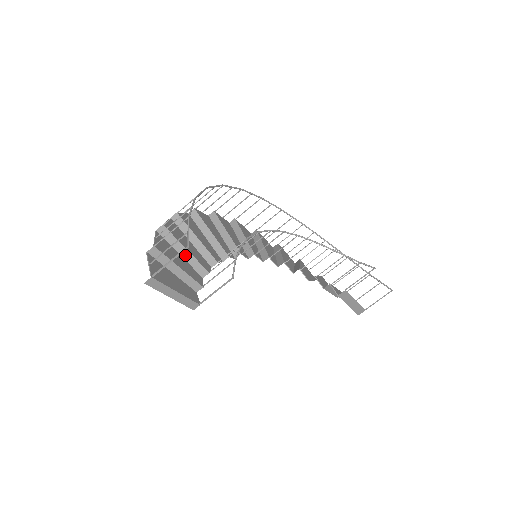
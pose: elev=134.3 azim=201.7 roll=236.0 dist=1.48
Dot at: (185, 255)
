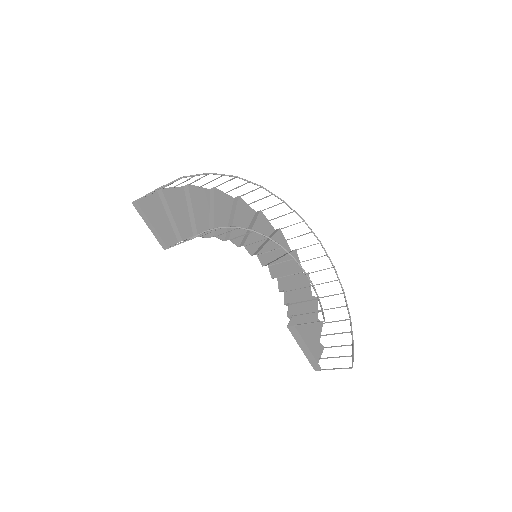
Dot at: (191, 214)
